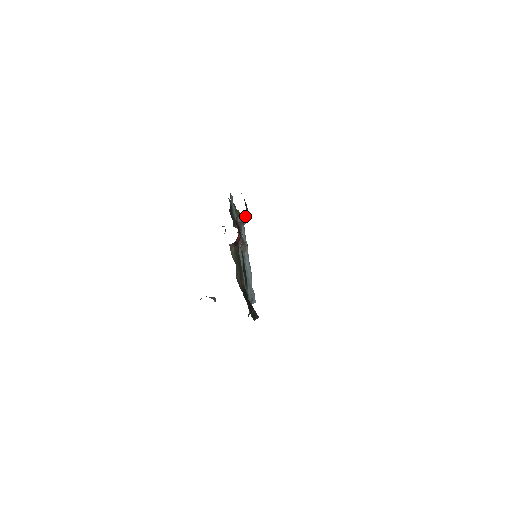
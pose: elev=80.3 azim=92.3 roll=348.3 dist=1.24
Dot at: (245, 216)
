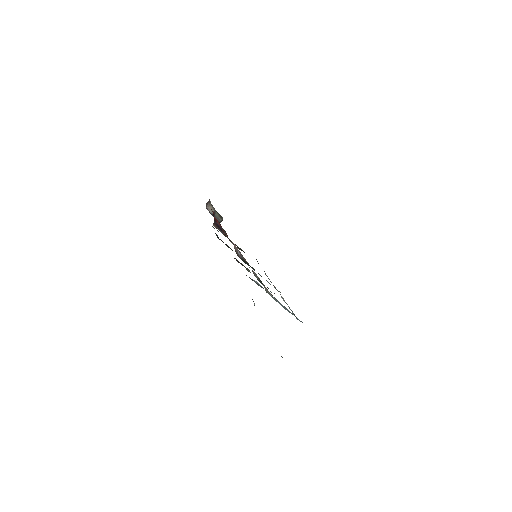
Dot at: (213, 209)
